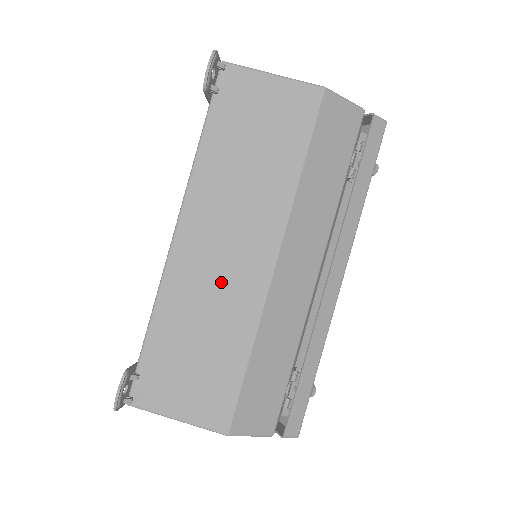
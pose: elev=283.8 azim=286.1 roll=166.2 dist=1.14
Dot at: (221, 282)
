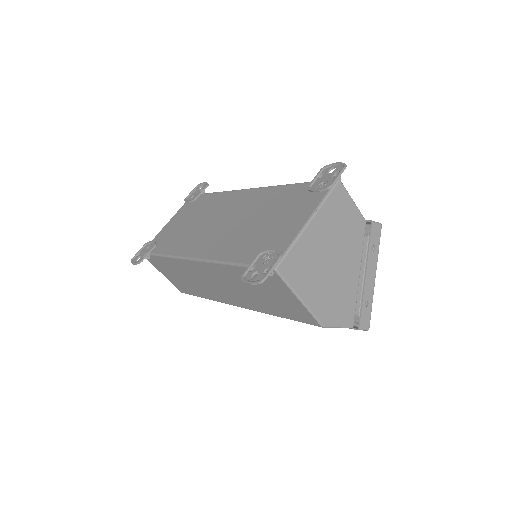
Dot at: (206, 284)
